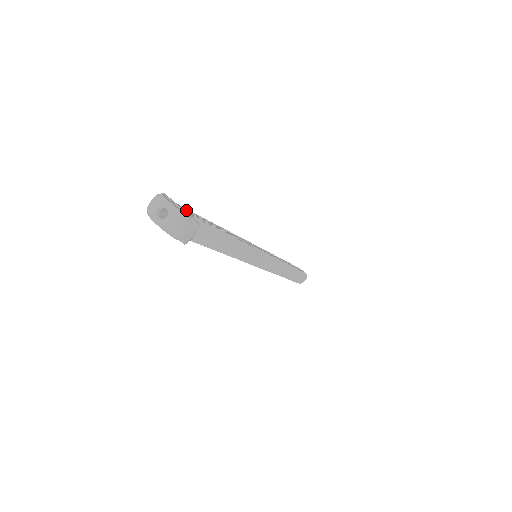
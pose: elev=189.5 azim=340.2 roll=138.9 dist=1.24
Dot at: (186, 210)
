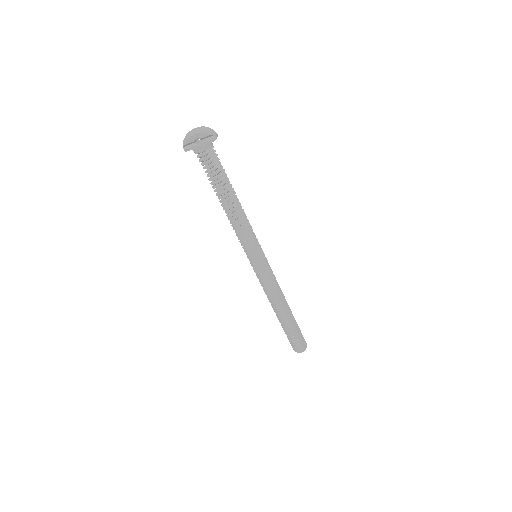
Dot at: occluded
